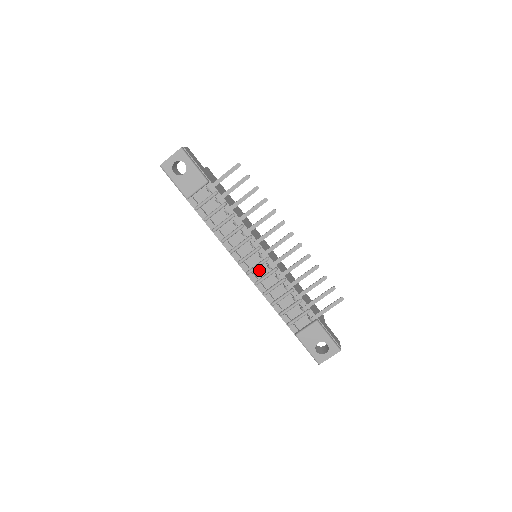
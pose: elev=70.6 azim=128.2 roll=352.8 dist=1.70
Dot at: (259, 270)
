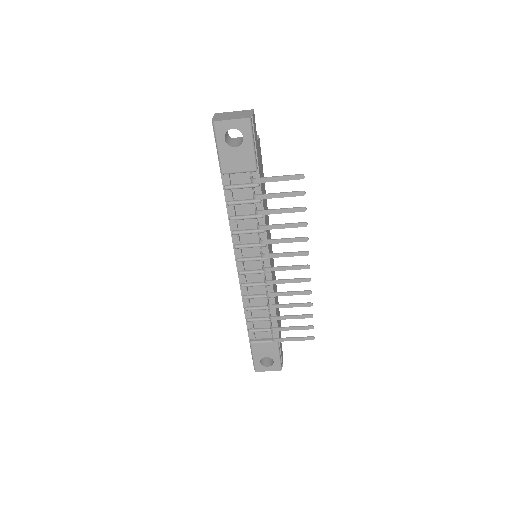
Dot at: (253, 275)
